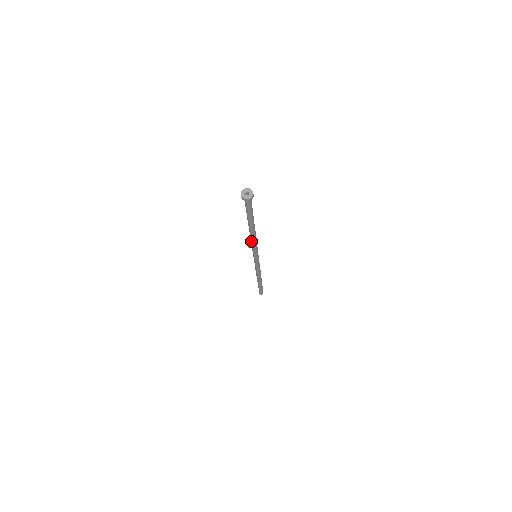
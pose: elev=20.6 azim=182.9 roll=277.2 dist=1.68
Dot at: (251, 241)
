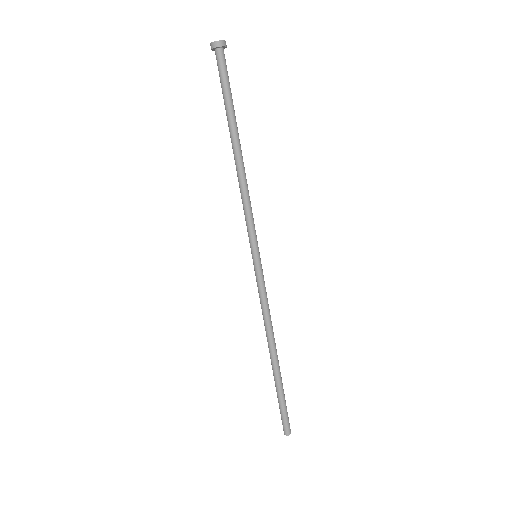
Dot at: (243, 192)
